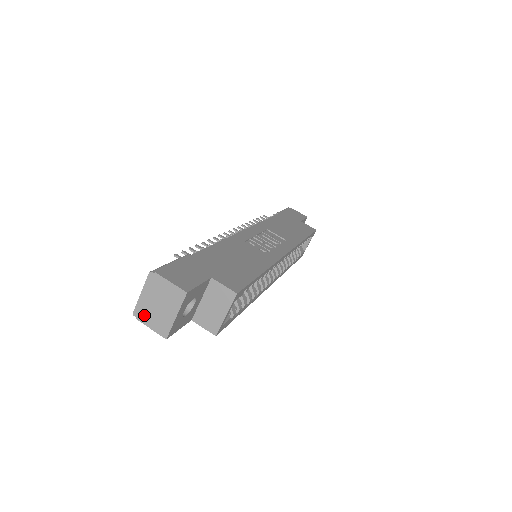
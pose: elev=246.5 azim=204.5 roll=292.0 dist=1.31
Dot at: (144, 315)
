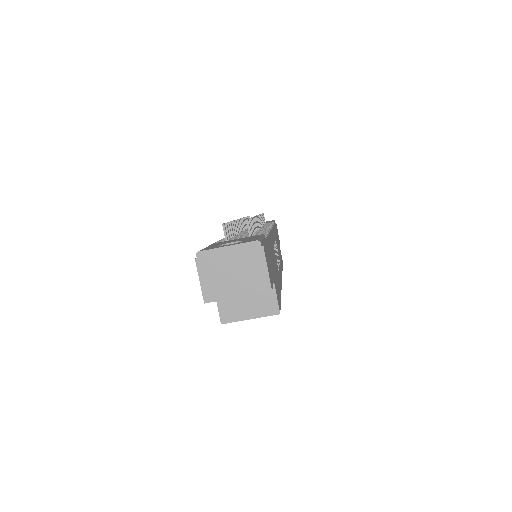
Dot at: (208, 264)
